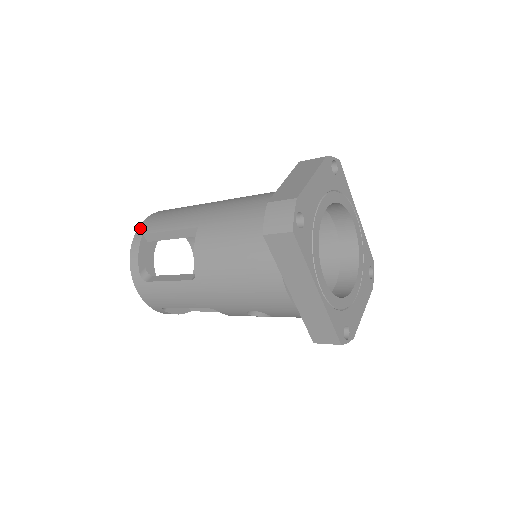
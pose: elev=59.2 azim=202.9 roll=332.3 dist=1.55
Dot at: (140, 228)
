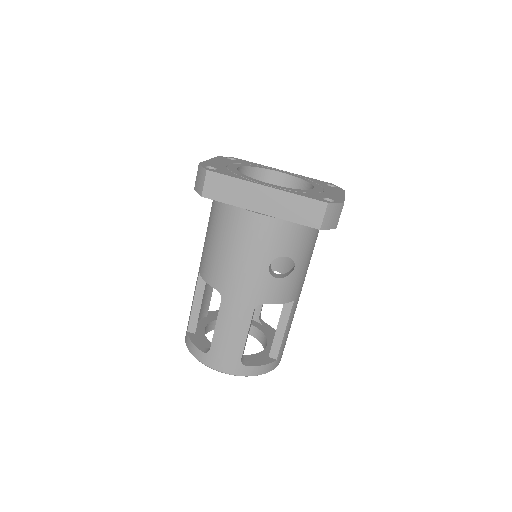
Dot at: occluded
